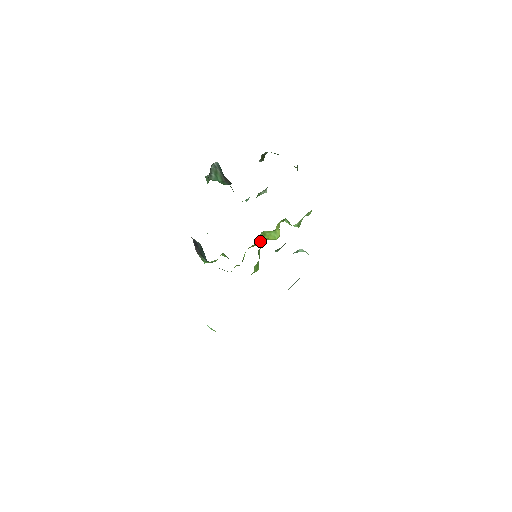
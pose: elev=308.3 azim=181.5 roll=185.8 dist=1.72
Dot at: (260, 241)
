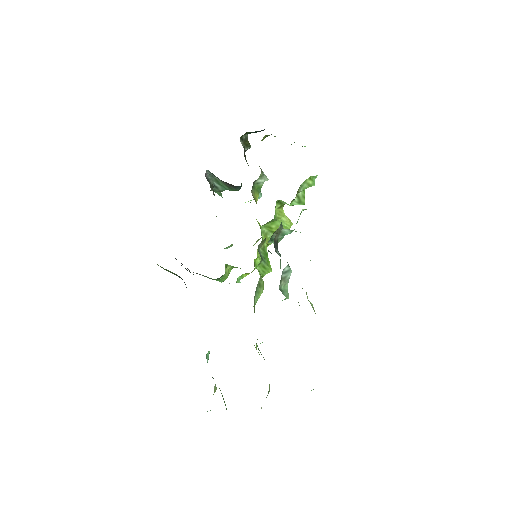
Dot at: occluded
